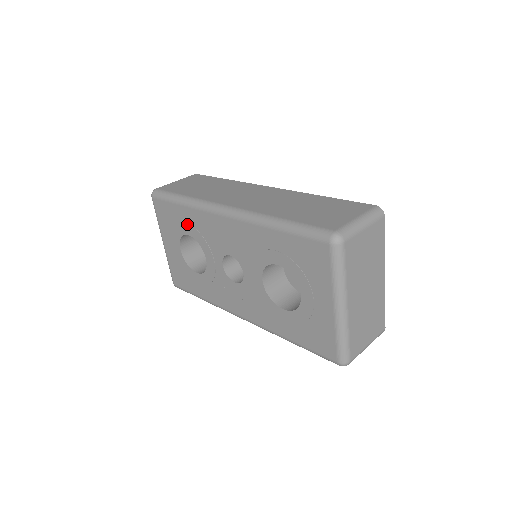
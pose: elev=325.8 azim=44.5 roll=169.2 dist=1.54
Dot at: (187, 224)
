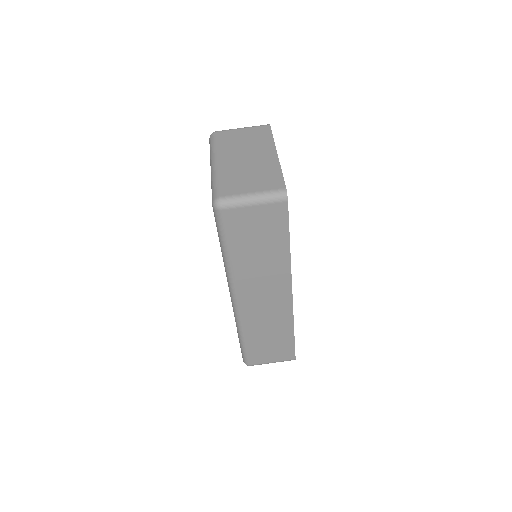
Dot at: occluded
